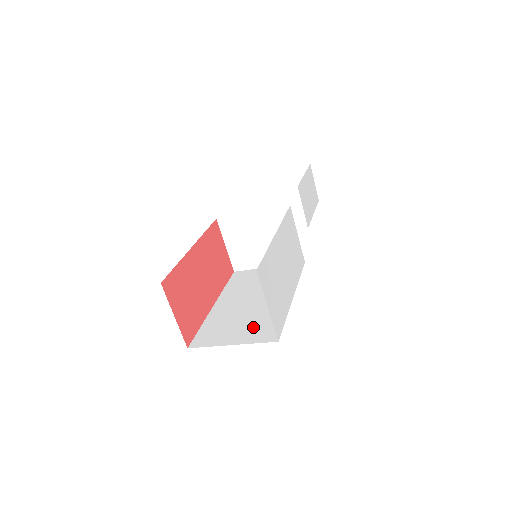
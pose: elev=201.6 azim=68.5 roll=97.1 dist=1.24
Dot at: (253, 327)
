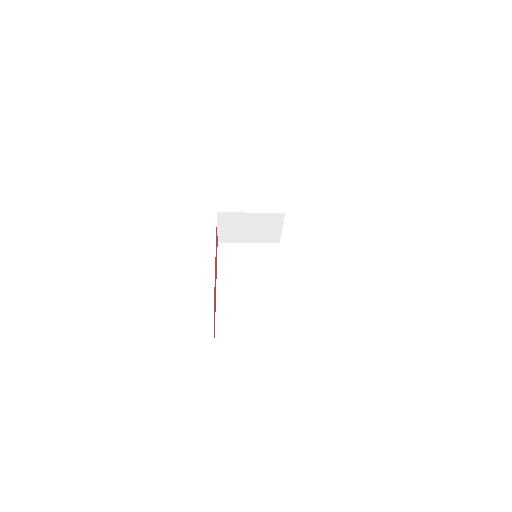
Dot at: (261, 322)
